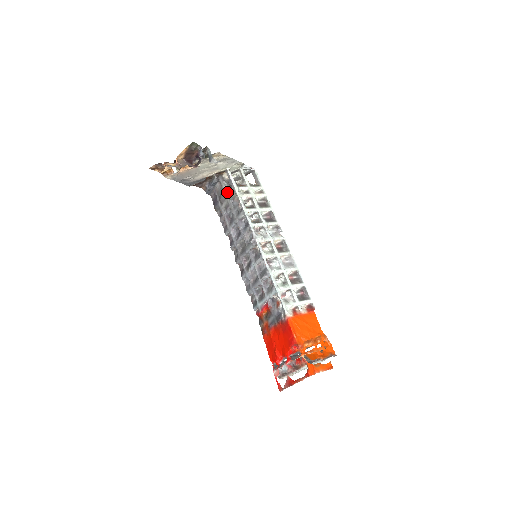
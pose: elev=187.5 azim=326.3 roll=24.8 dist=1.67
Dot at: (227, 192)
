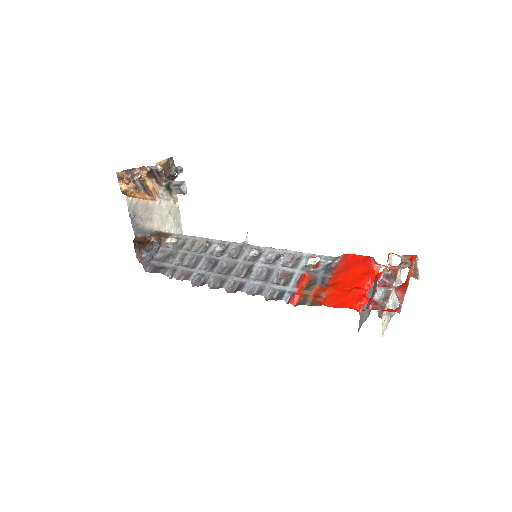
Dot at: (178, 249)
